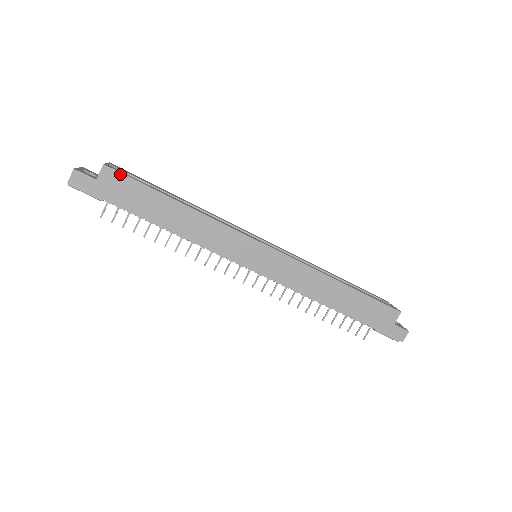
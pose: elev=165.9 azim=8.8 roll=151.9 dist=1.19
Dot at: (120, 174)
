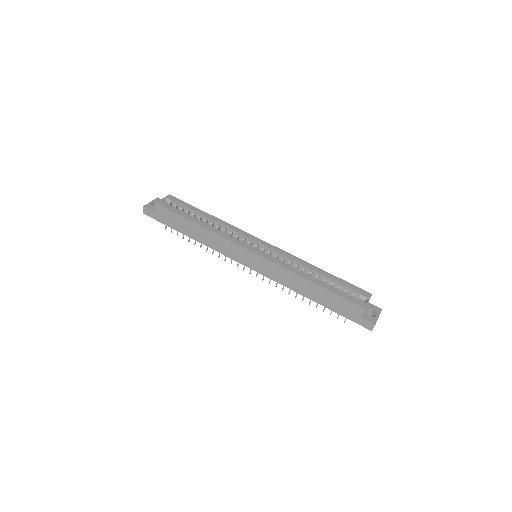
Dot at: (164, 208)
